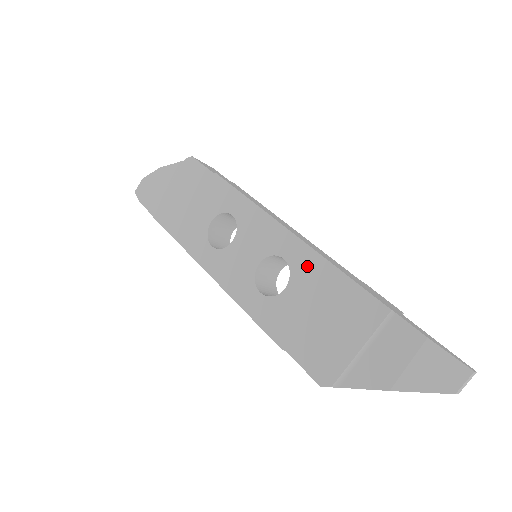
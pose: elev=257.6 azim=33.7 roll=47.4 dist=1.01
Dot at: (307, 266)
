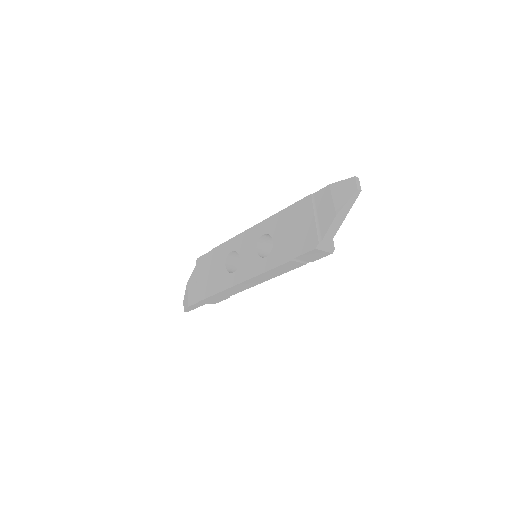
Dot at: (273, 224)
